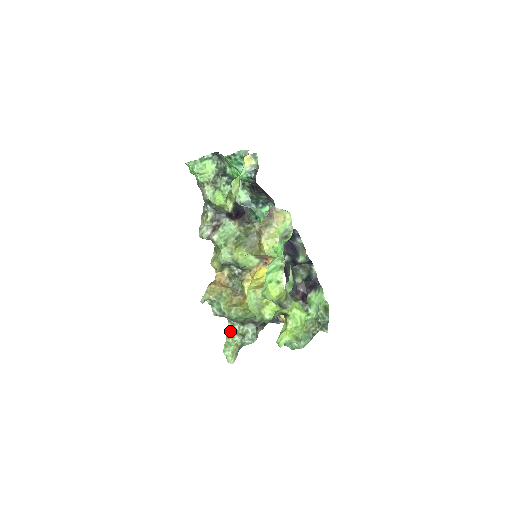
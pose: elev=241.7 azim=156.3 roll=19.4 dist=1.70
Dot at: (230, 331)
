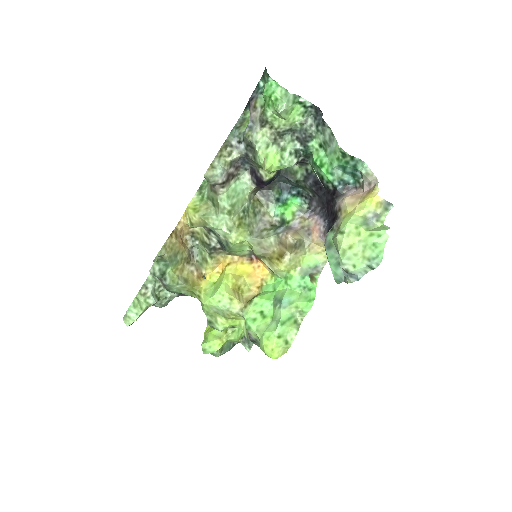
Dot at: (148, 287)
